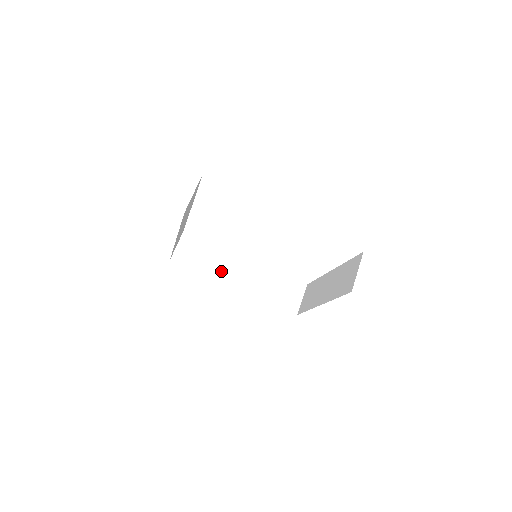
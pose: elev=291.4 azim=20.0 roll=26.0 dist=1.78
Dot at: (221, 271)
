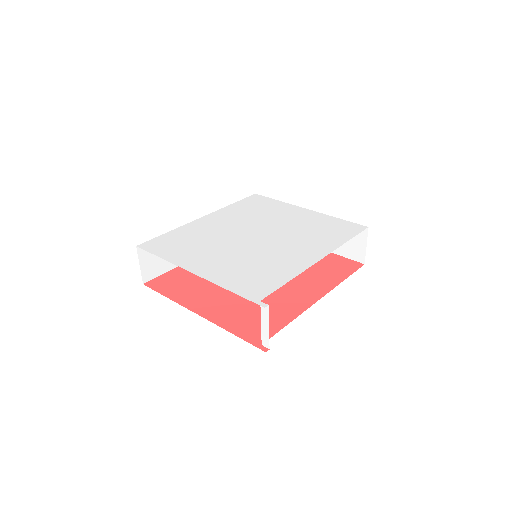
Dot at: occluded
